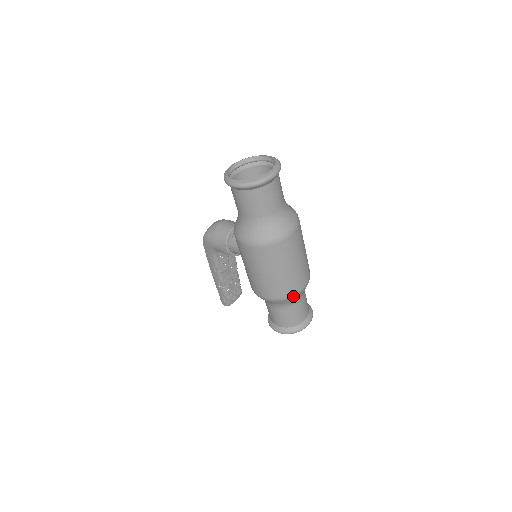
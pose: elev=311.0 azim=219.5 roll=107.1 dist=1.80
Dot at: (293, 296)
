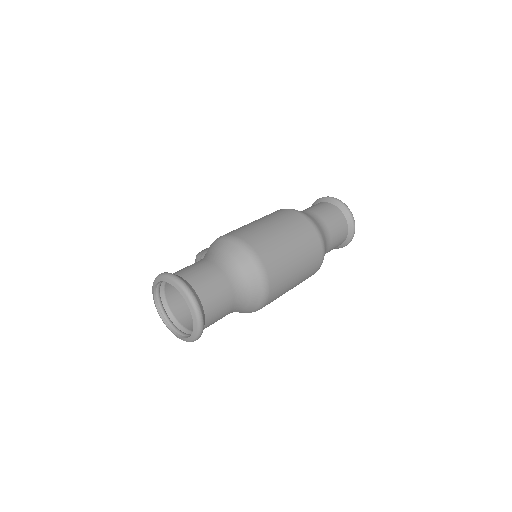
Dot at: (323, 255)
